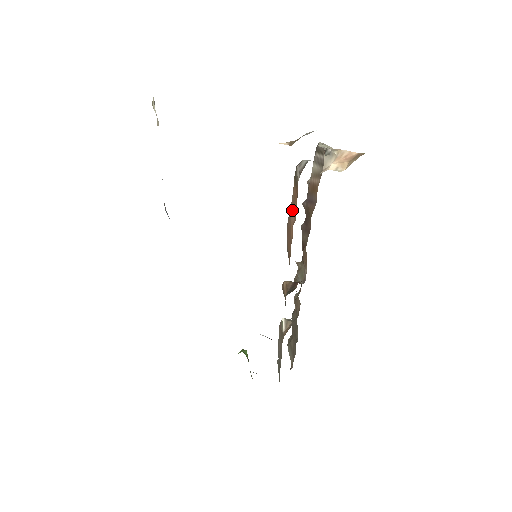
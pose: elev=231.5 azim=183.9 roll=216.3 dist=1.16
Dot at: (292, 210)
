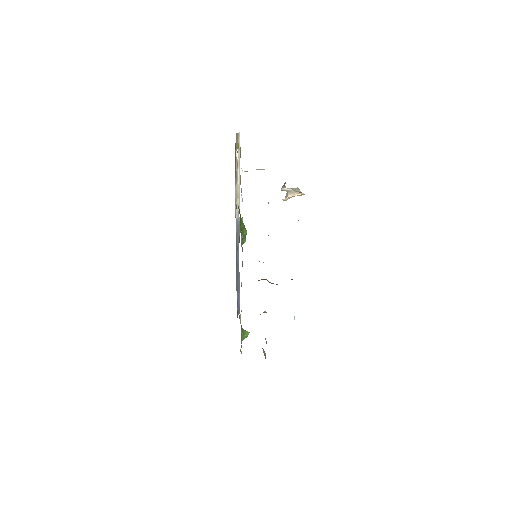
Dot at: occluded
